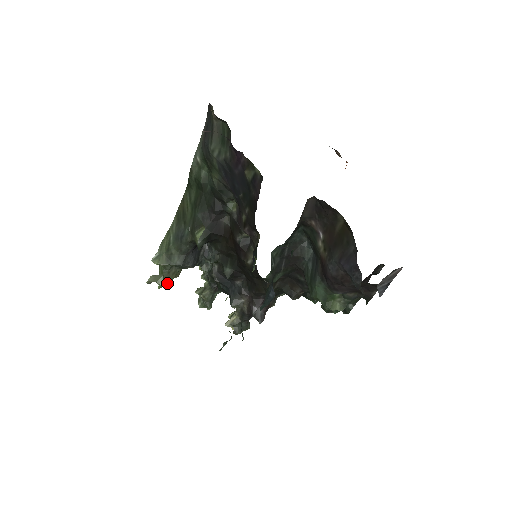
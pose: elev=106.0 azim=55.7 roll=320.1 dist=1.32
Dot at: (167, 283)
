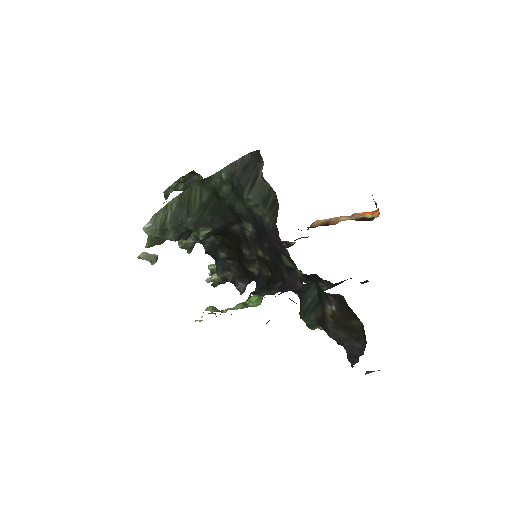
Dot at: occluded
